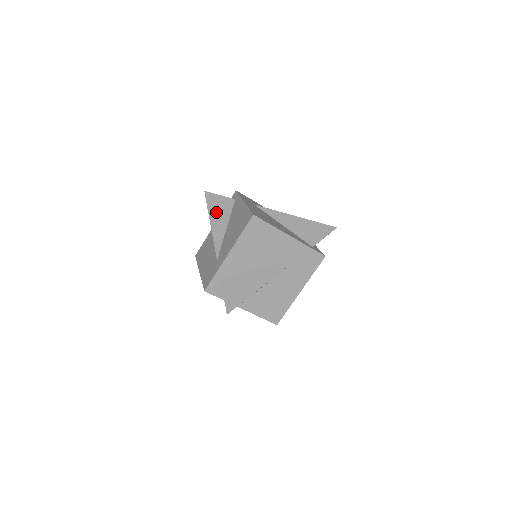
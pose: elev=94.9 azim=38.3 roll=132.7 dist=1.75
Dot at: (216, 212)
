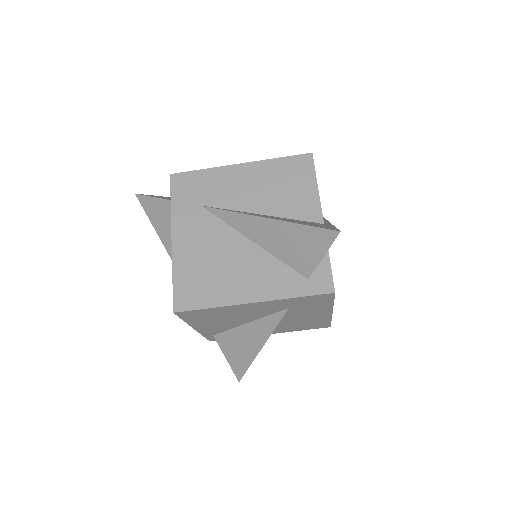
Dot at: (164, 231)
